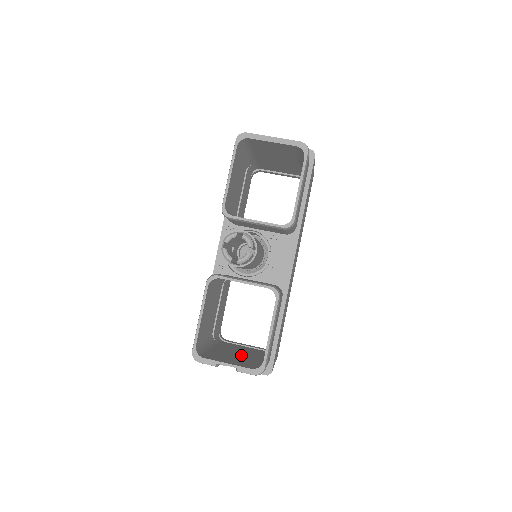
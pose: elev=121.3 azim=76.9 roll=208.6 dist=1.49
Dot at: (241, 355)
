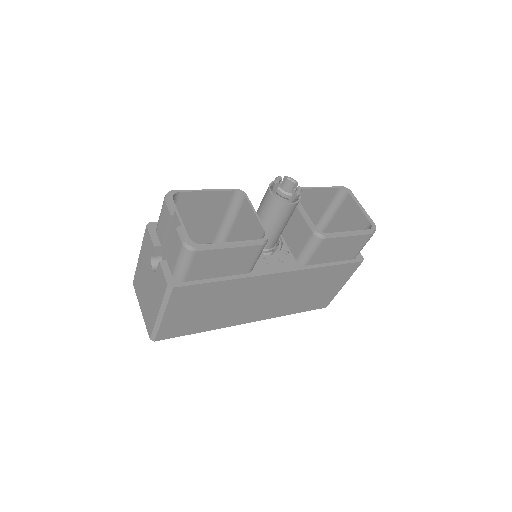
Dot at: occluded
